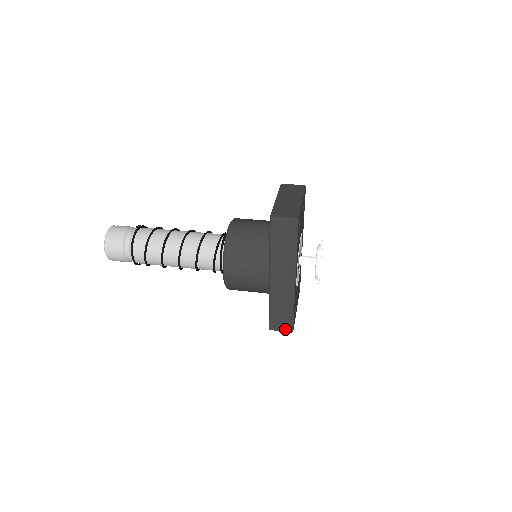
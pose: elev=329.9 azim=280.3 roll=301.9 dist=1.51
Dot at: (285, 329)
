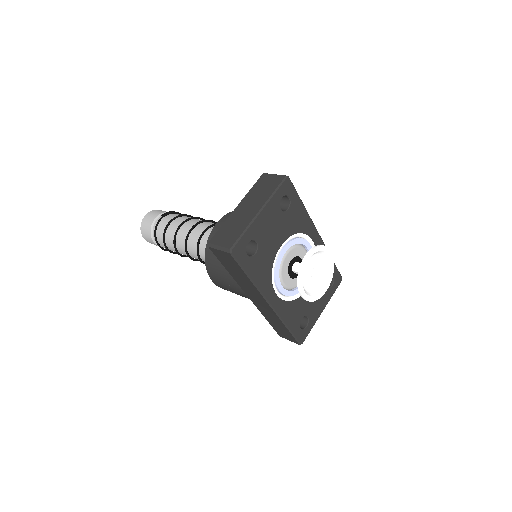
Dot at: (292, 340)
